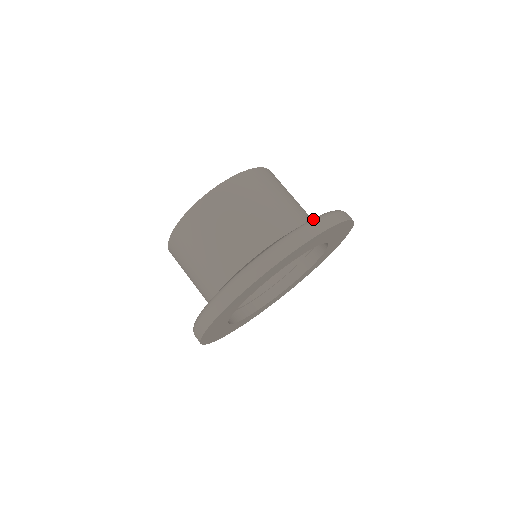
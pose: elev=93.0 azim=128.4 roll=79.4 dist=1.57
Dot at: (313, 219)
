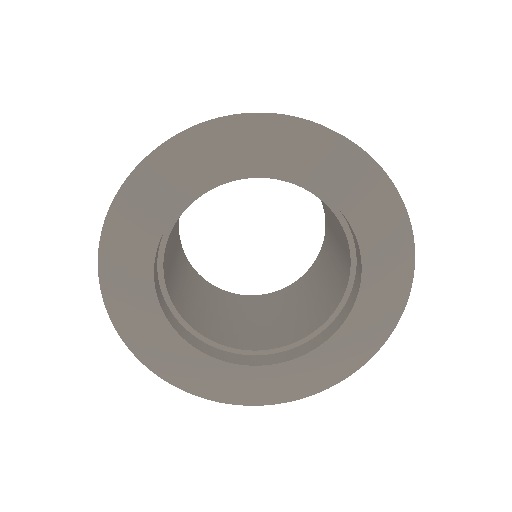
Dot at: occluded
